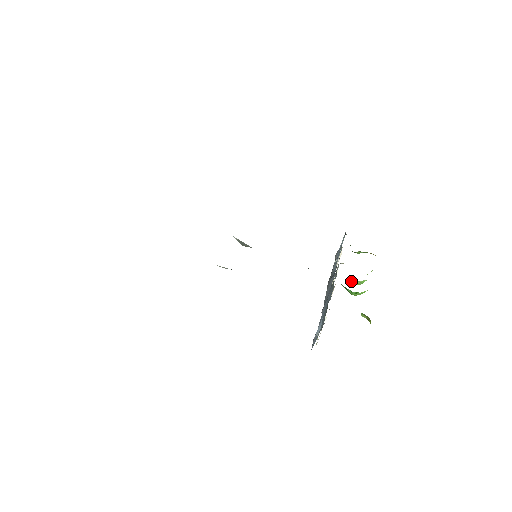
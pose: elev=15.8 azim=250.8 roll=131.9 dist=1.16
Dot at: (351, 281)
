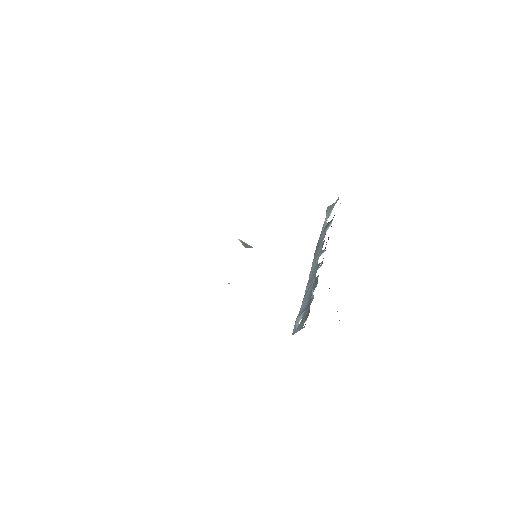
Dot at: occluded
